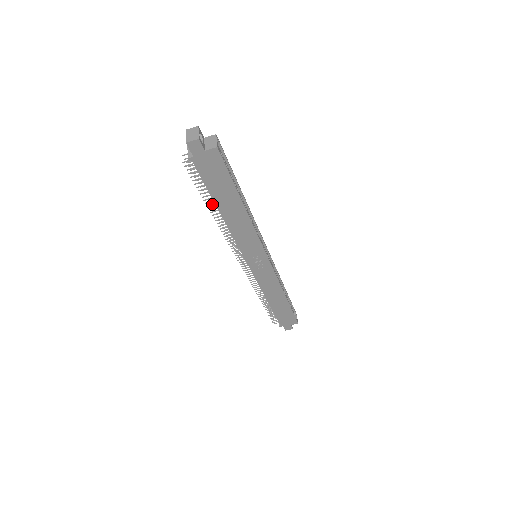
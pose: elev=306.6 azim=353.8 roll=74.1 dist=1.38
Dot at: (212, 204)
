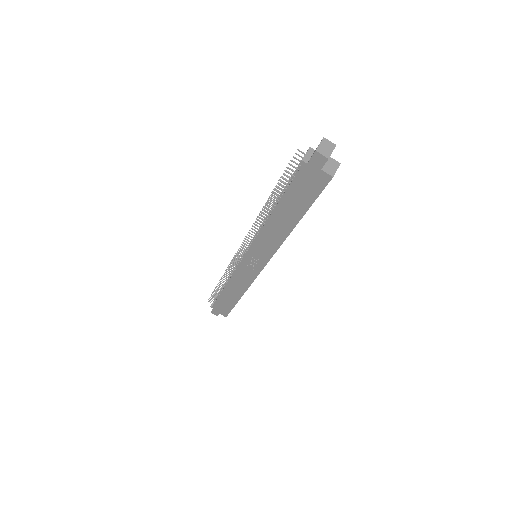
Dot at: occluded
